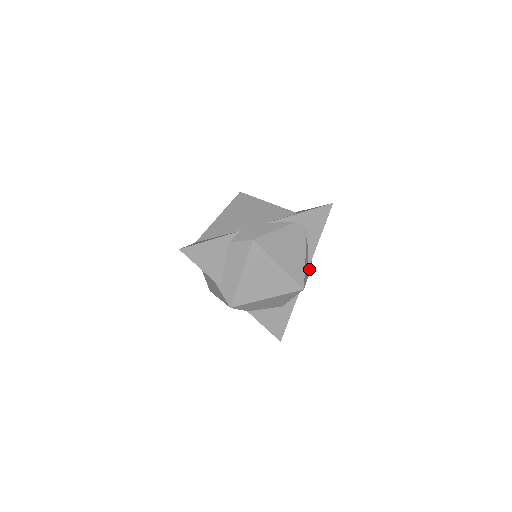
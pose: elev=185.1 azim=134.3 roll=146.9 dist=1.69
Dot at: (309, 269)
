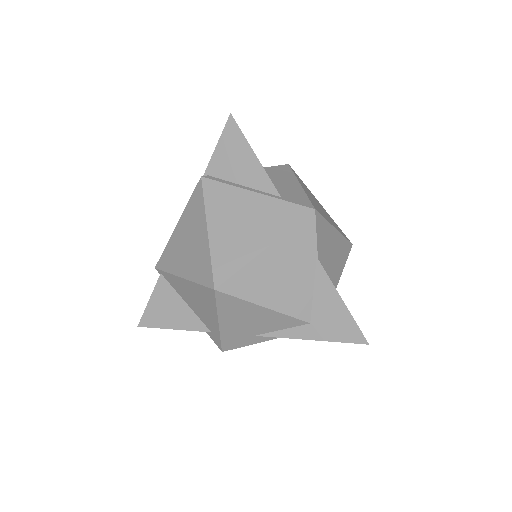
Dot at: occluded
